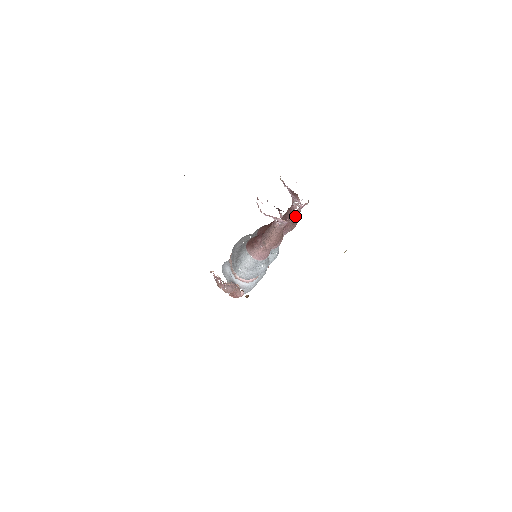
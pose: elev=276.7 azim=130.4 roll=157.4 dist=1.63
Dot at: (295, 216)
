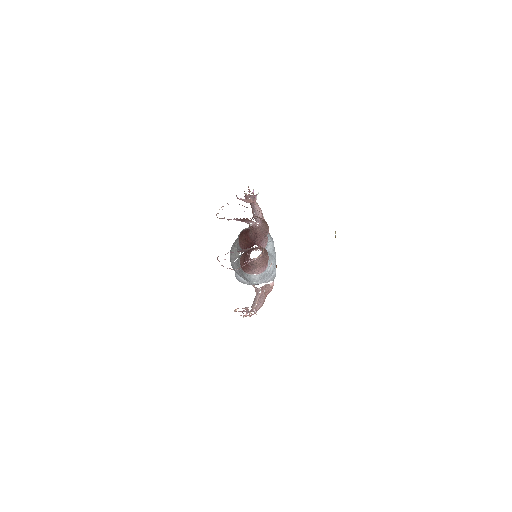
Dot at: (261, 228)
